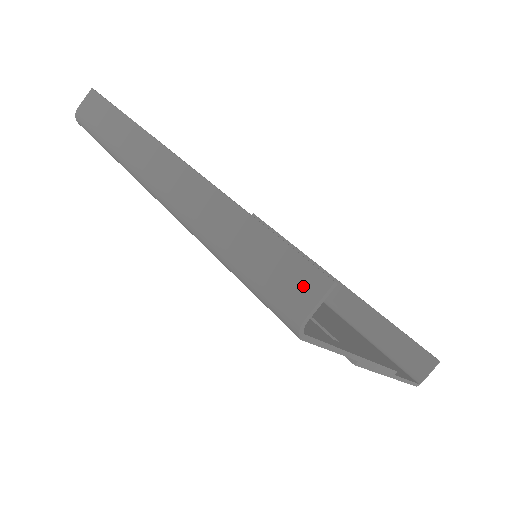
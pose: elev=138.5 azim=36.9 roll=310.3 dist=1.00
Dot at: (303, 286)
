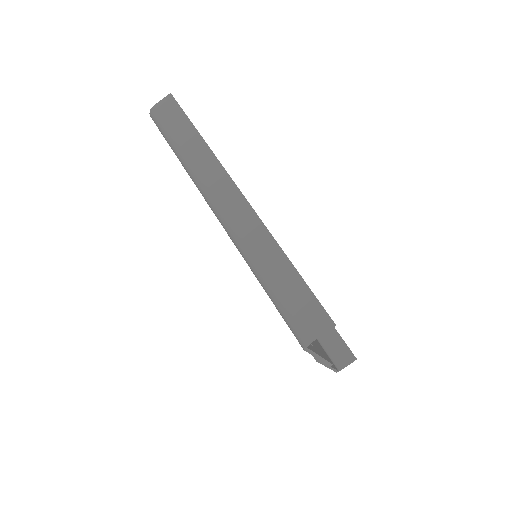
Dot at: (315, 321)
